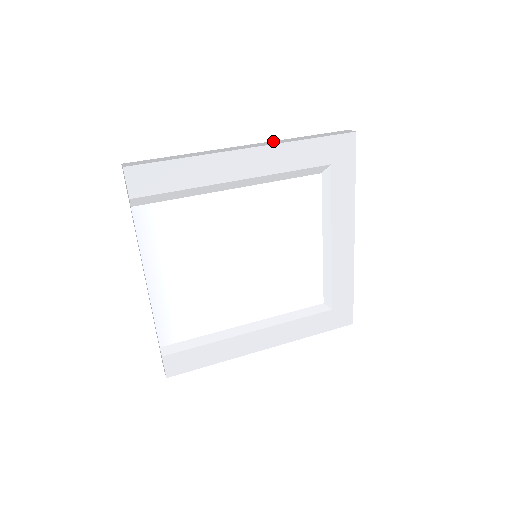
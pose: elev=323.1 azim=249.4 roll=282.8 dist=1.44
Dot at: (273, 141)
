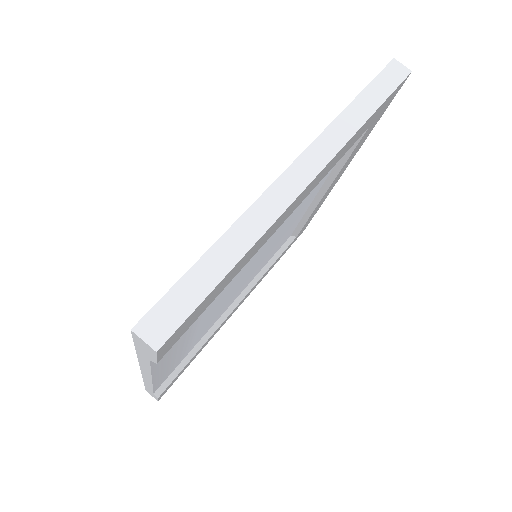
Dot at: (323, 135)
